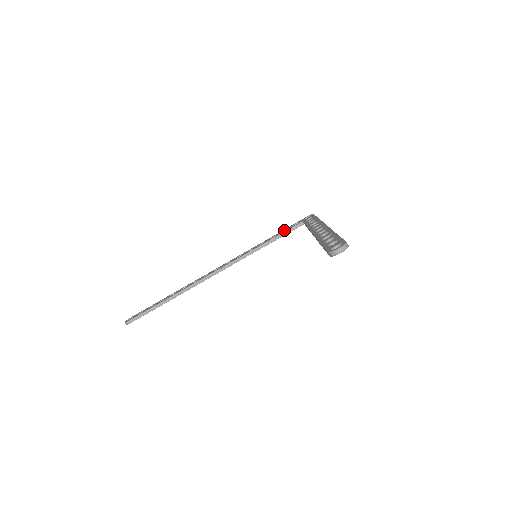
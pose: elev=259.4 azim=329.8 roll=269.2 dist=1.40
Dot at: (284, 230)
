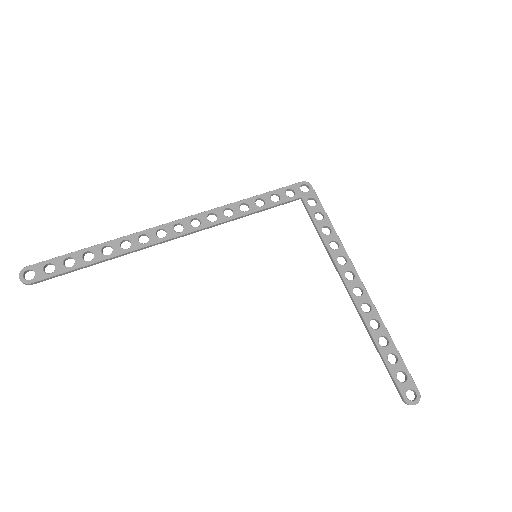
Dot at: (273, 193)
